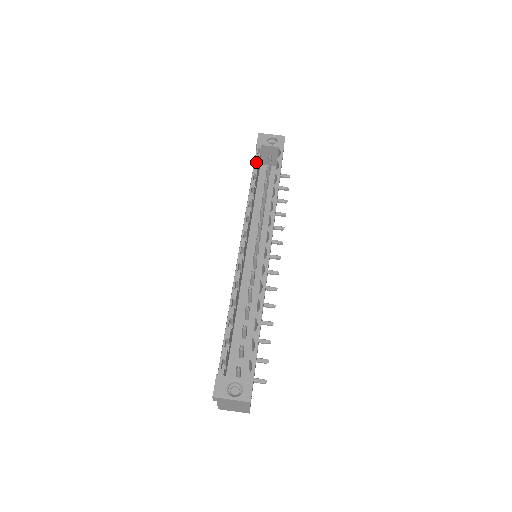
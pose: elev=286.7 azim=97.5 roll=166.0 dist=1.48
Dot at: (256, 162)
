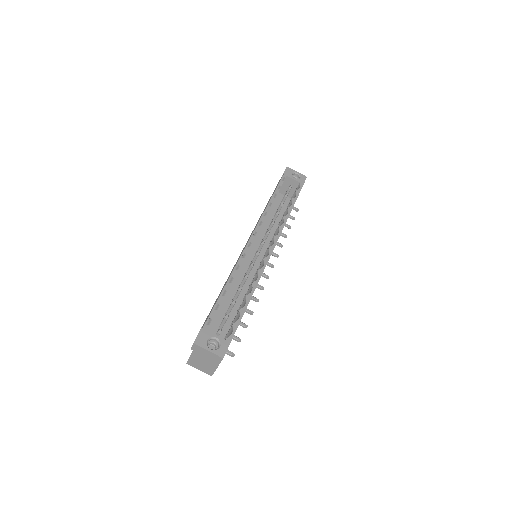
Dot at: (279, 186)
